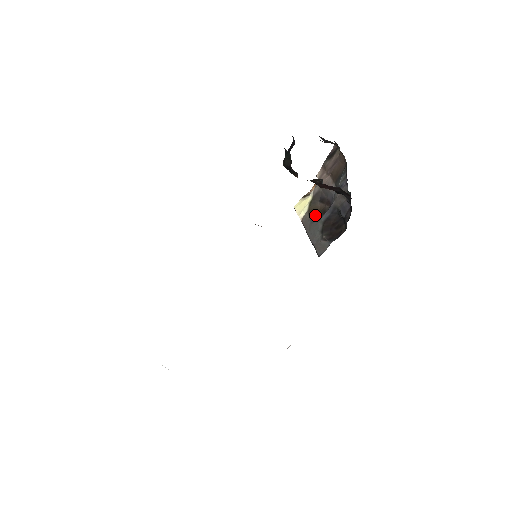
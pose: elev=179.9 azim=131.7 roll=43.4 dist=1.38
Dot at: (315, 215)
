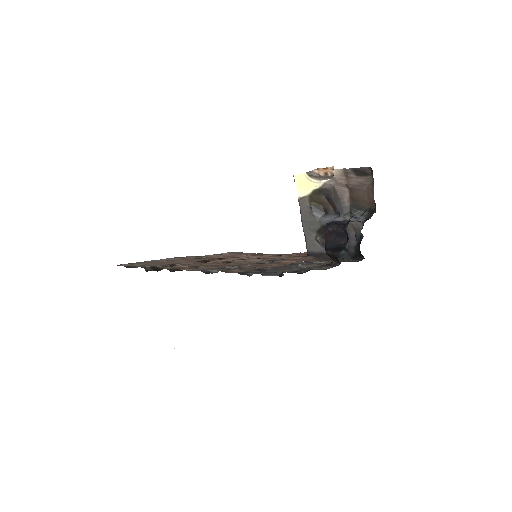
Dot at: (316, 207)
